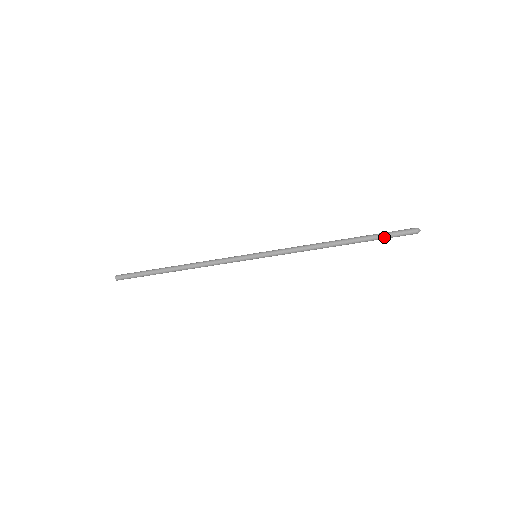
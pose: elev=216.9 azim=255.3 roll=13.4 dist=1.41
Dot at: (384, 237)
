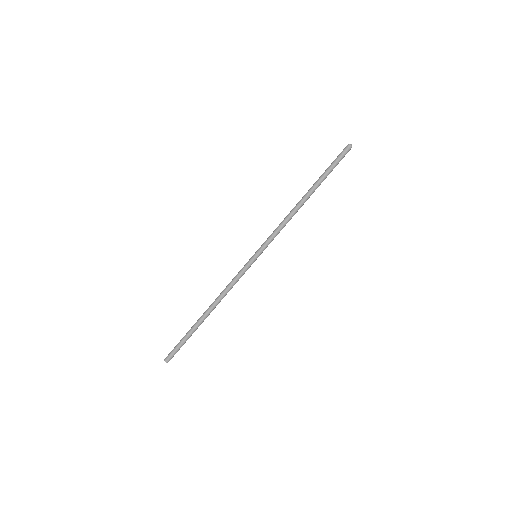
Dot at: (331, 168)
